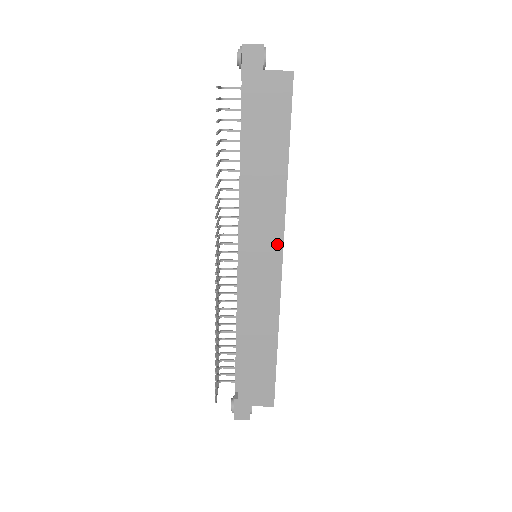
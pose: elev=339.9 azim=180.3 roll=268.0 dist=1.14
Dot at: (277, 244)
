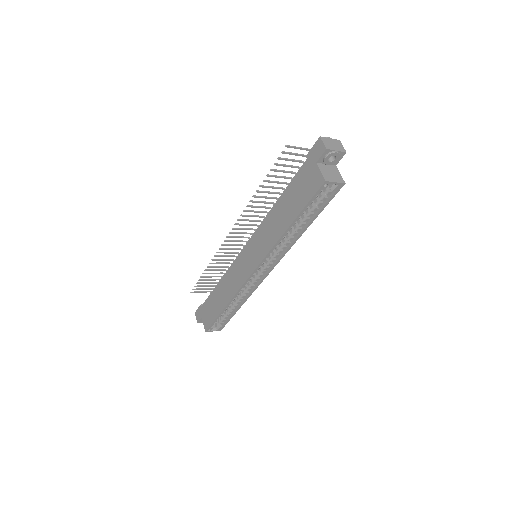
Dot at: (257, 261)
